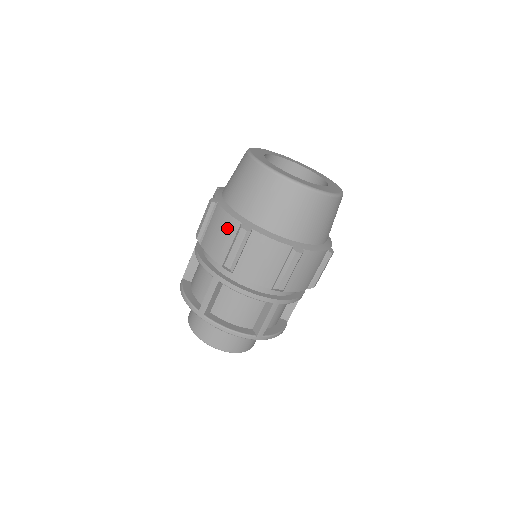
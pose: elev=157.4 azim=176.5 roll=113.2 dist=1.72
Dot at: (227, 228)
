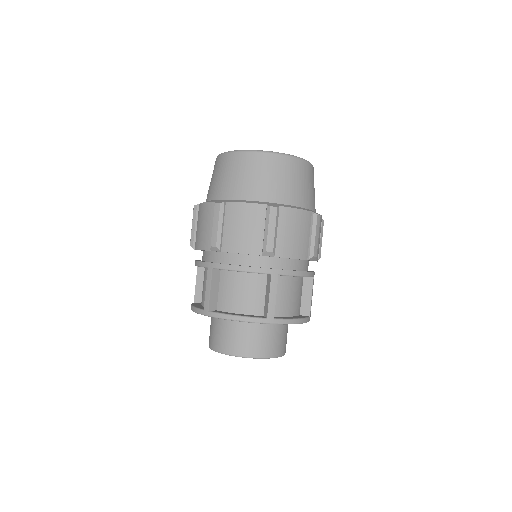
Dot at: (207, 214)
